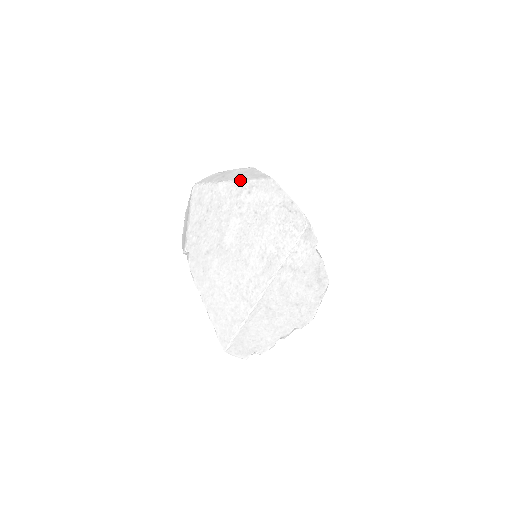
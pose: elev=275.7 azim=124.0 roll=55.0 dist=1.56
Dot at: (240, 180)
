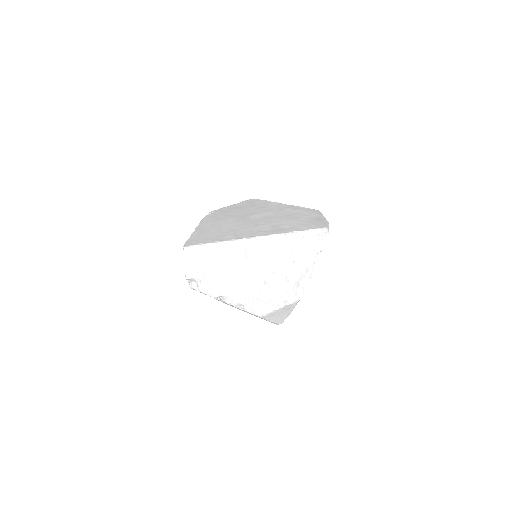
Dot at: (293, 205)
